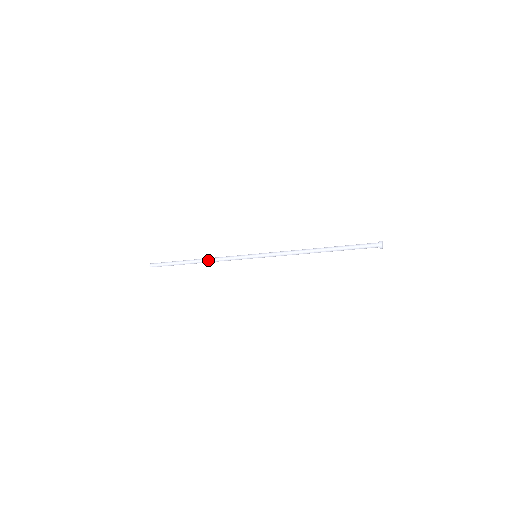
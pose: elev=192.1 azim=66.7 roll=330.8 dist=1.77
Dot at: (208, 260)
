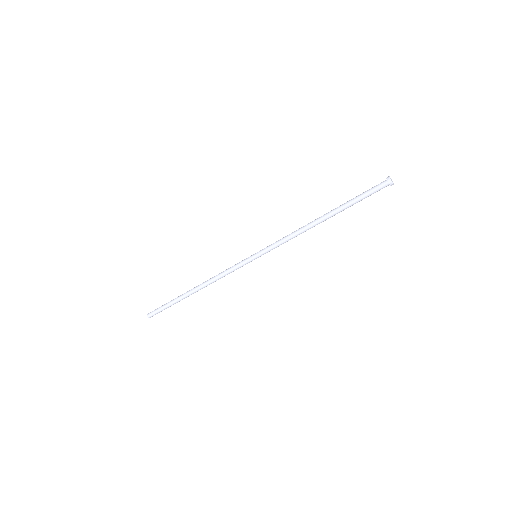
Dot at: (206, 284)
